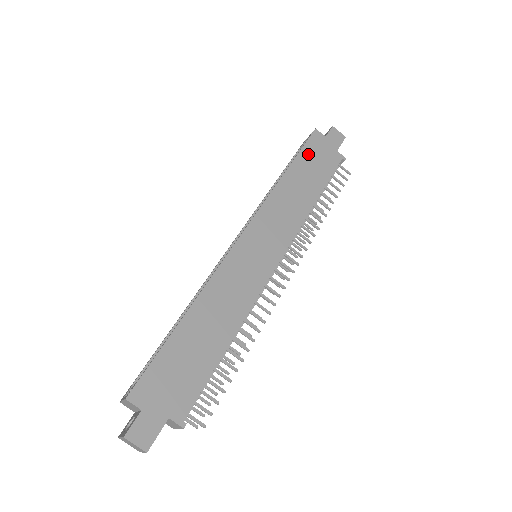
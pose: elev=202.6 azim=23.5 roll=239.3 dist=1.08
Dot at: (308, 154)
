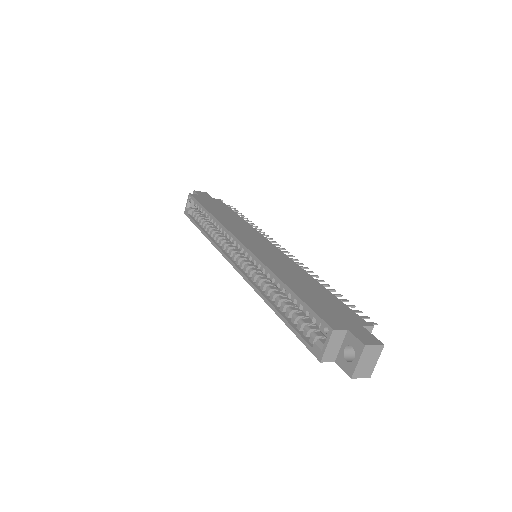
Dot at: (205, 203)
